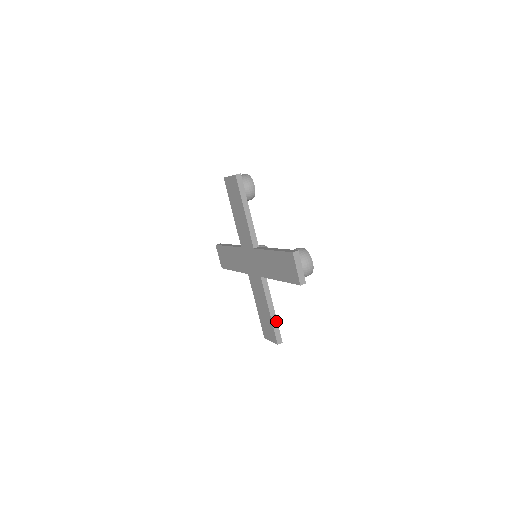
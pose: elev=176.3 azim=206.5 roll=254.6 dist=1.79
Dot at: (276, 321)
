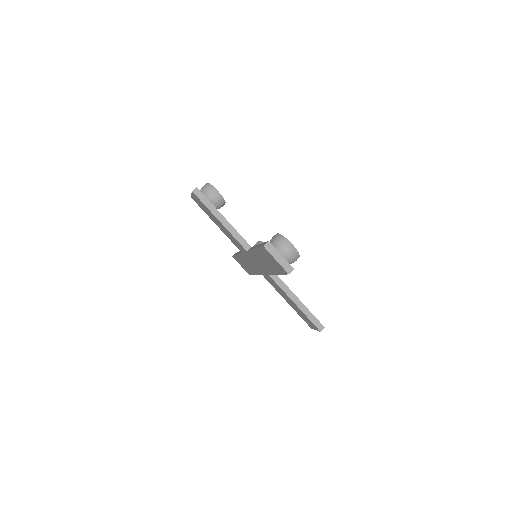
Dot at: (307, 310)
